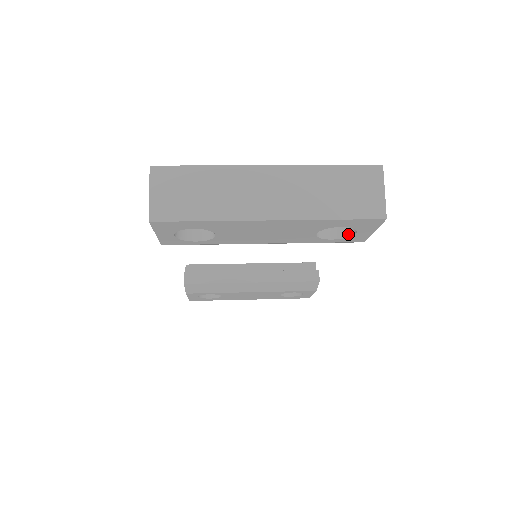
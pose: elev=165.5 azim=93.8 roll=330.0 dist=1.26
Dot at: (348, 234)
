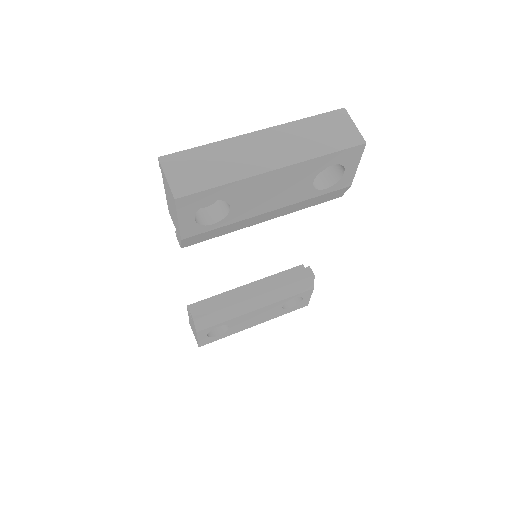
Dot at: (337, 179)
